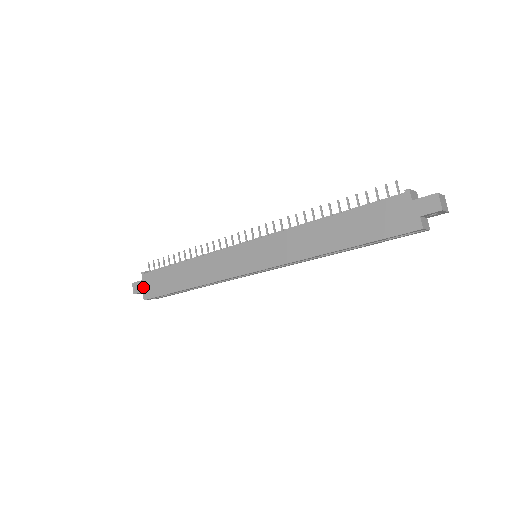
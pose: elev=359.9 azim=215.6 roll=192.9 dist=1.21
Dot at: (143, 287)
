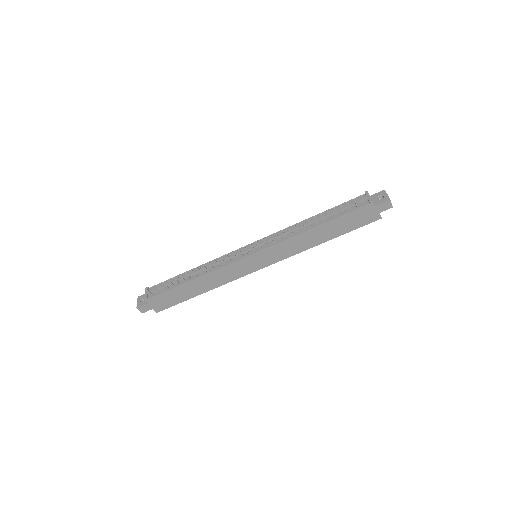
Dot at: (152, 306)
